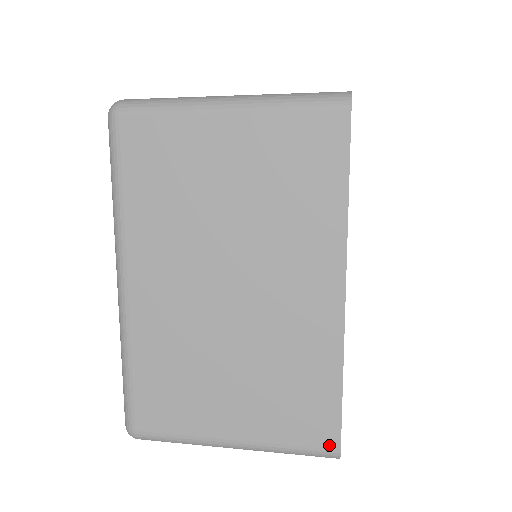
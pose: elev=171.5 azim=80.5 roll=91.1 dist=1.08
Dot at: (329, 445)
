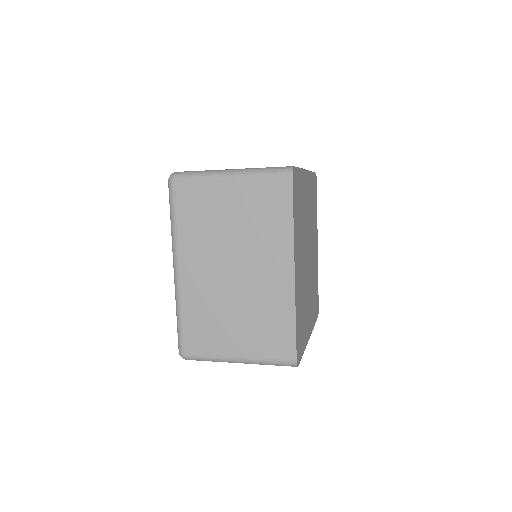
Dot at: (290, 358)
